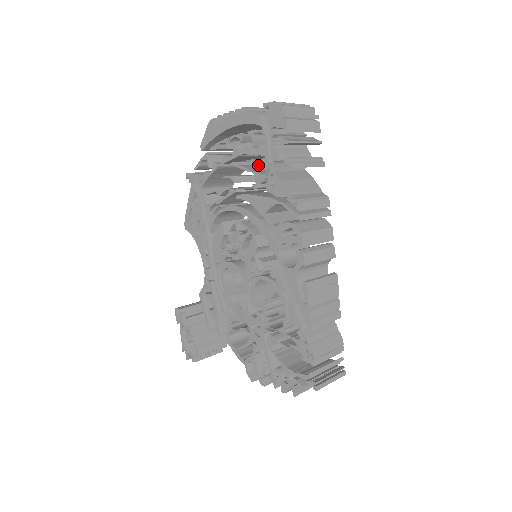
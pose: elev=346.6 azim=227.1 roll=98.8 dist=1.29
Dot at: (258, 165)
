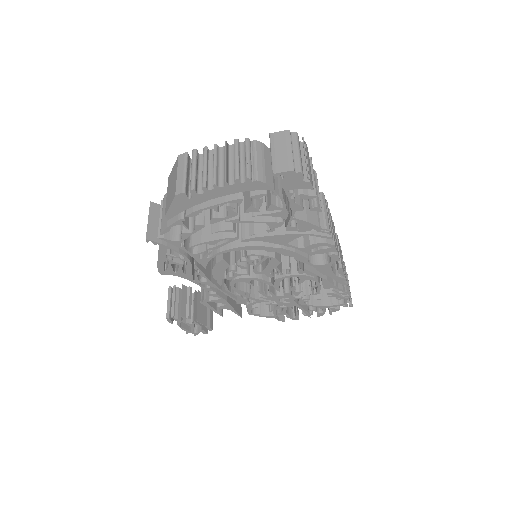
Dot at: occluded
